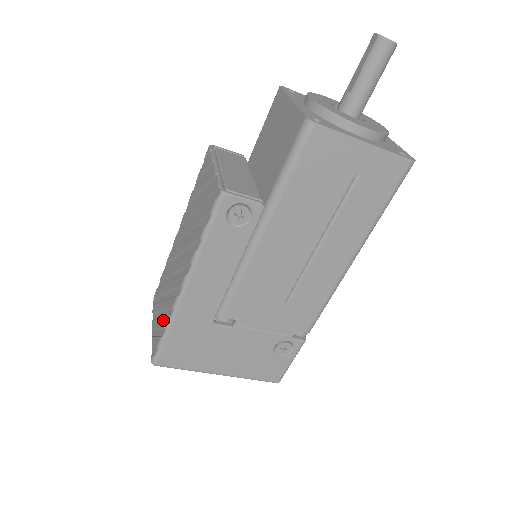
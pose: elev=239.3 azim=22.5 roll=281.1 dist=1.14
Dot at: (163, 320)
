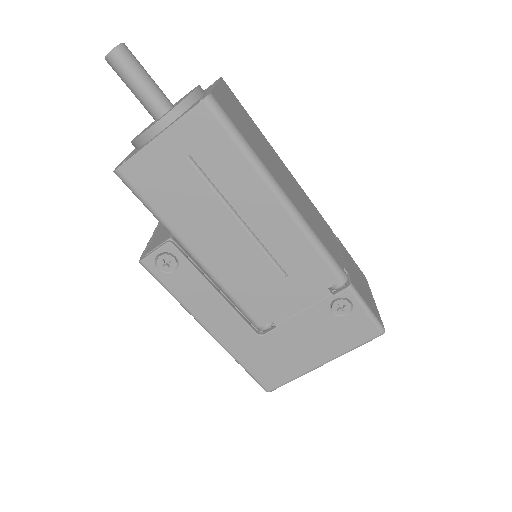
Dot at: occluded
